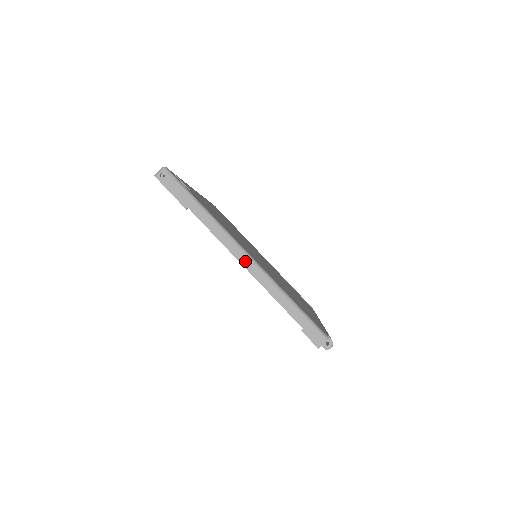
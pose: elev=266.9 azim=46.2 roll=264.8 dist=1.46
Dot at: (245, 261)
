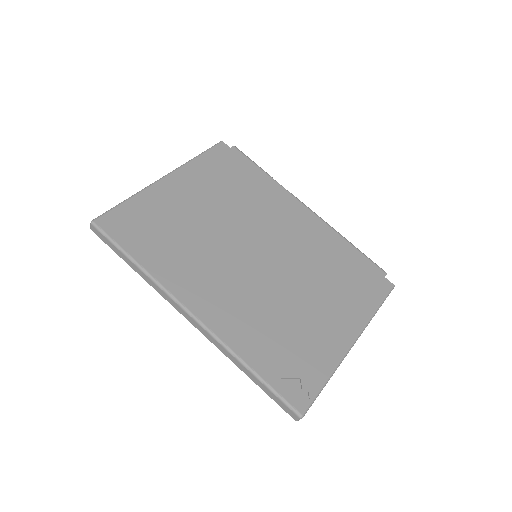
Dot at: (355, 342)
